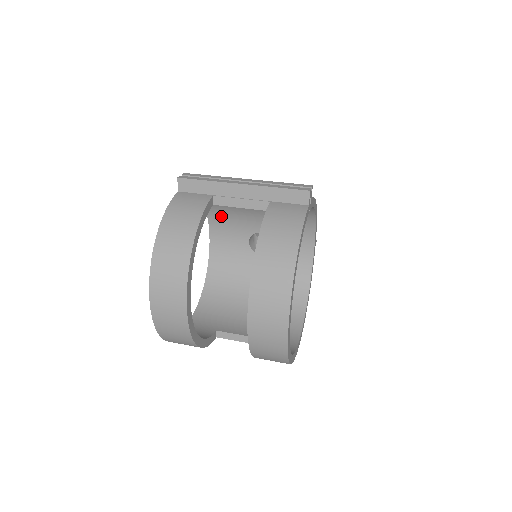
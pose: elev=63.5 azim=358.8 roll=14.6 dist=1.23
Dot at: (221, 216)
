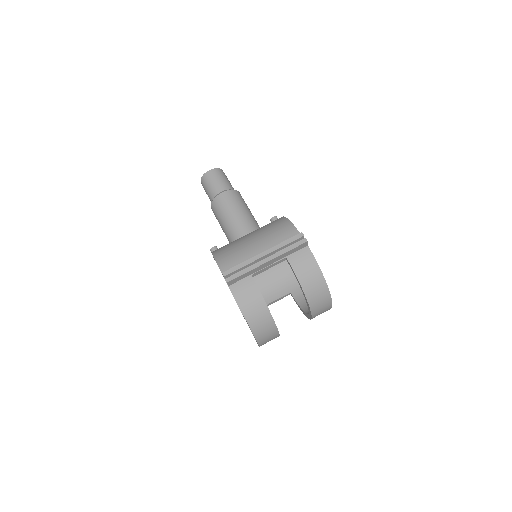
Dot at: occluded
